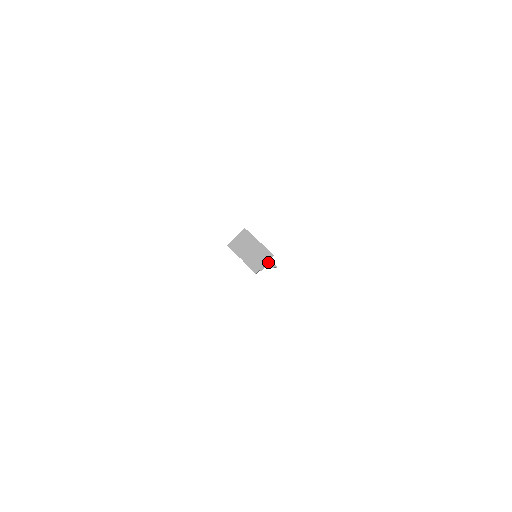
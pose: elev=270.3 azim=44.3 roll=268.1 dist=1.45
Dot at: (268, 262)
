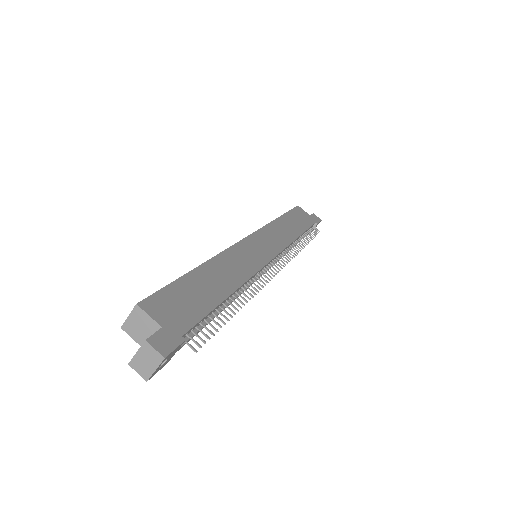
Dot at: (256, 278)
